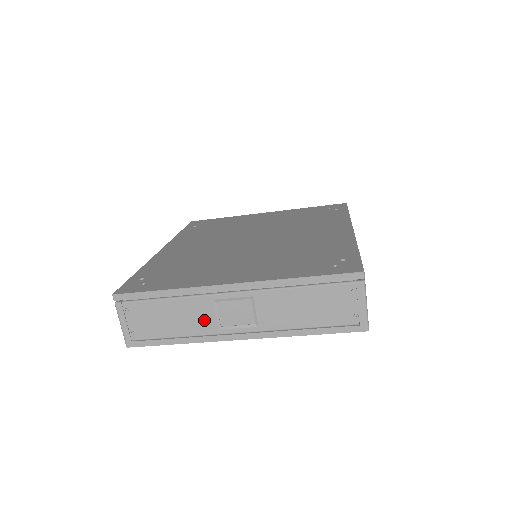
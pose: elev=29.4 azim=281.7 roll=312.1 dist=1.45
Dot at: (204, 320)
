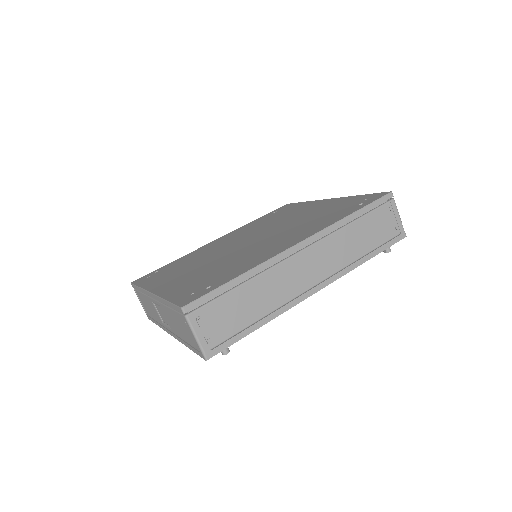
Dot at: (156, 314)
